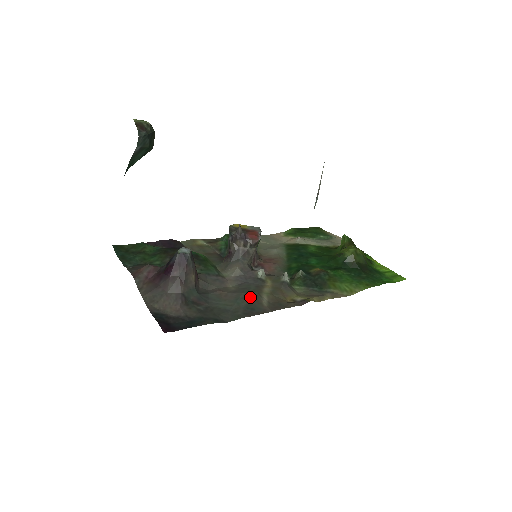
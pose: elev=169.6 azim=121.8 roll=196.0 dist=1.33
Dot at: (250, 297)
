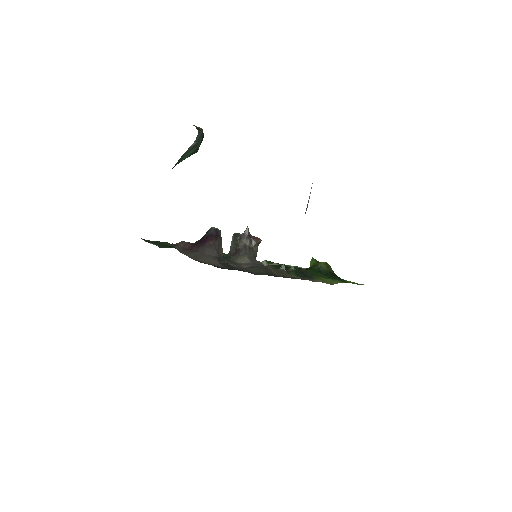
Dot at: (265, 270)
